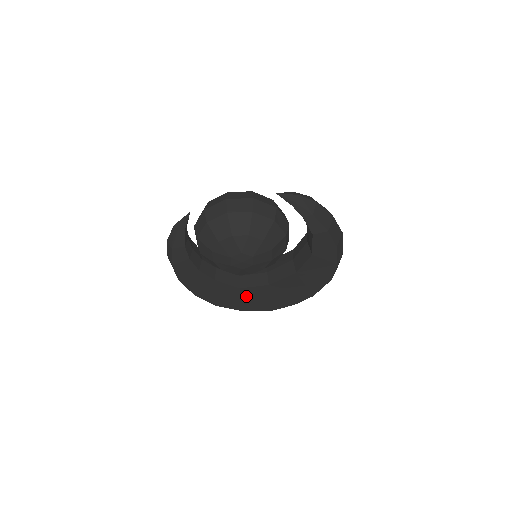
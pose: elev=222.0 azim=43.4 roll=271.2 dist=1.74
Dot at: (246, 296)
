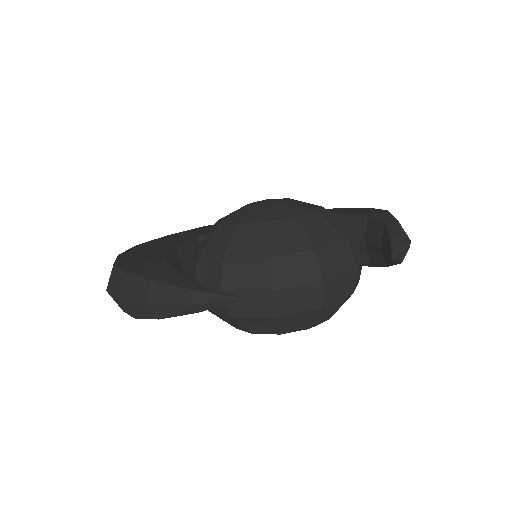
Dot at: occluded
